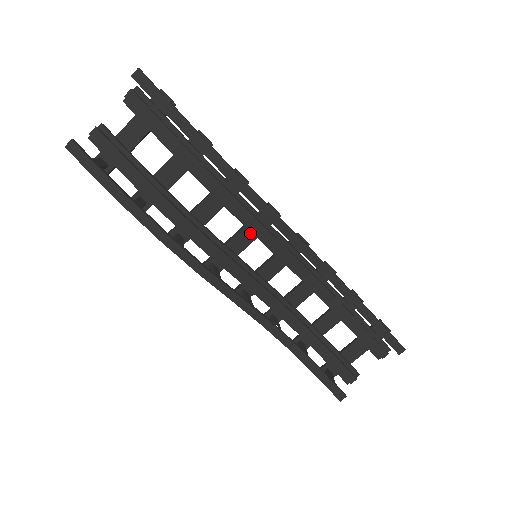
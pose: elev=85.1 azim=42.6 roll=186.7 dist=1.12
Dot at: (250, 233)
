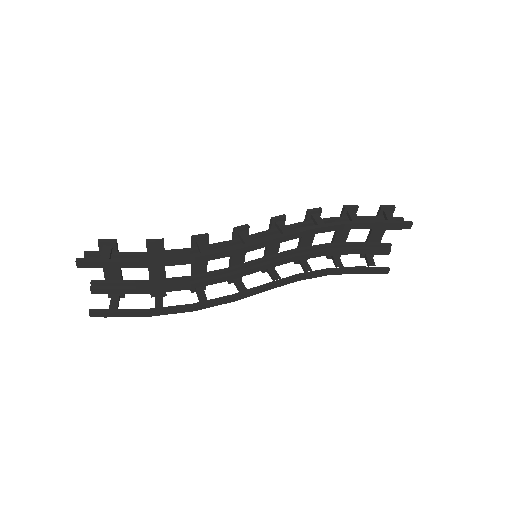
Dot at: occluded
